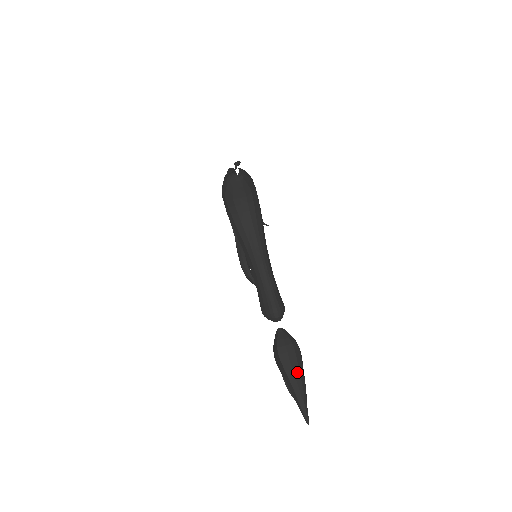
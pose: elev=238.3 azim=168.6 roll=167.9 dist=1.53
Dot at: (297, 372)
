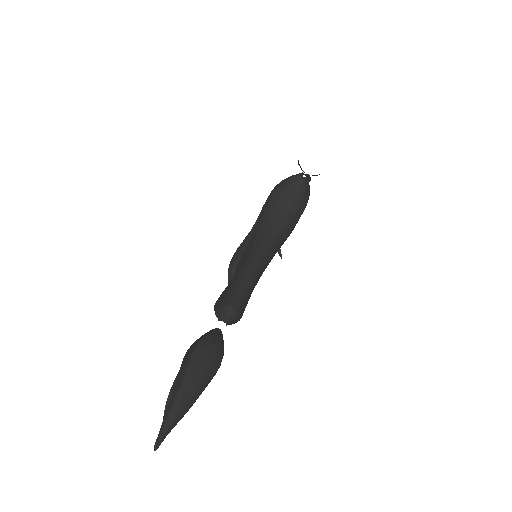
Dot at: (199, 379)
